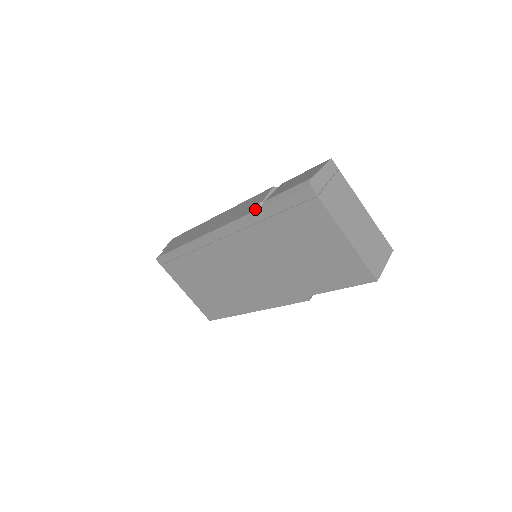
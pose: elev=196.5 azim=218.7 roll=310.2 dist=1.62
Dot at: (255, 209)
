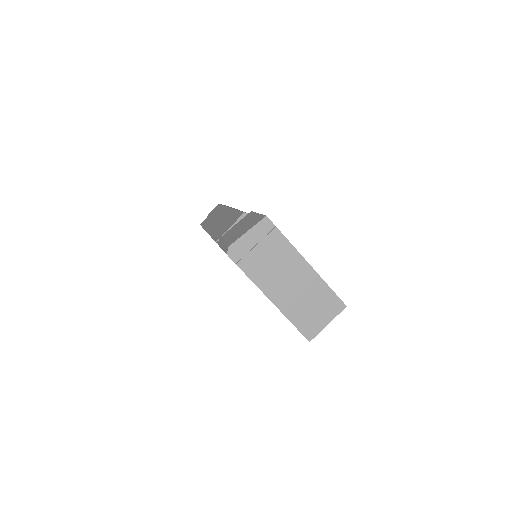
Dot at: (218, 239)
